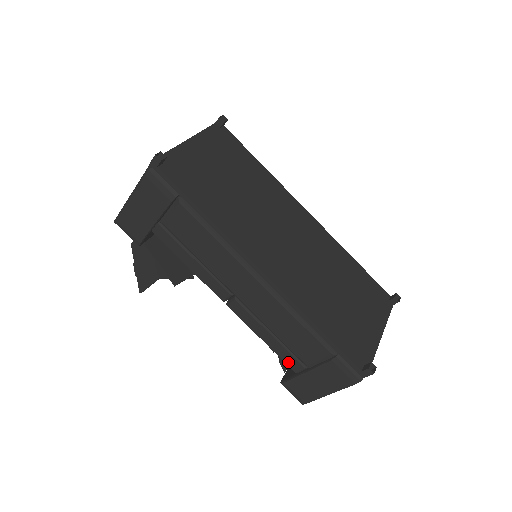
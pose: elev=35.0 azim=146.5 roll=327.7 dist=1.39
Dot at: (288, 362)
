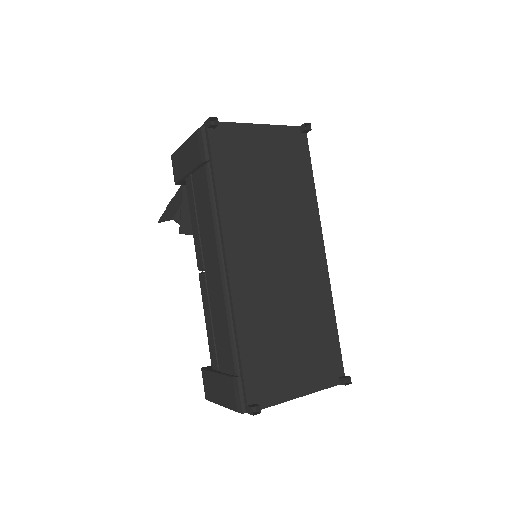
Dot at: (211, 355)
